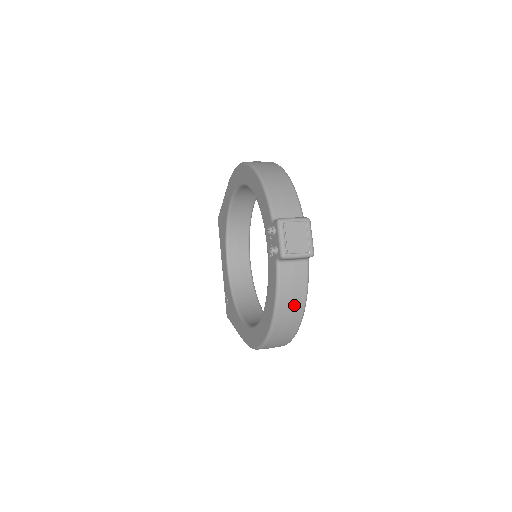
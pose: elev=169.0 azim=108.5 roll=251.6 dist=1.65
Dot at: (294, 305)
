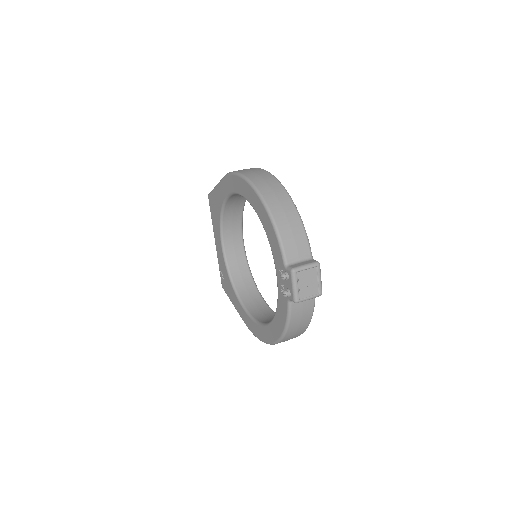
Dot at: (301, 326)
